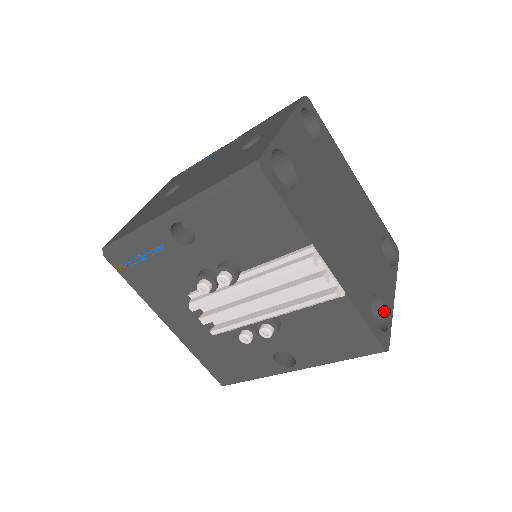
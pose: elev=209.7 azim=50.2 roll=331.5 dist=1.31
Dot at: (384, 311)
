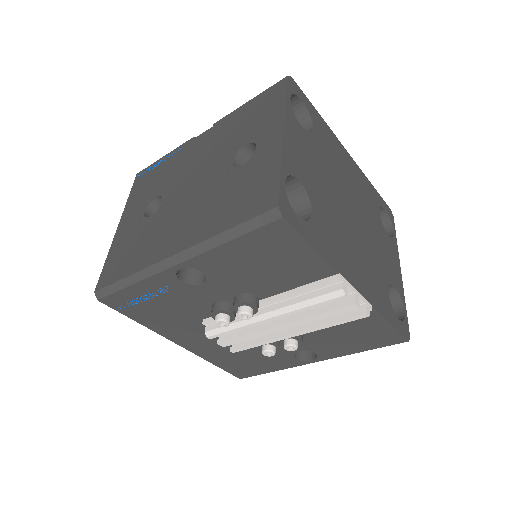
Dot at: (398, 295)
